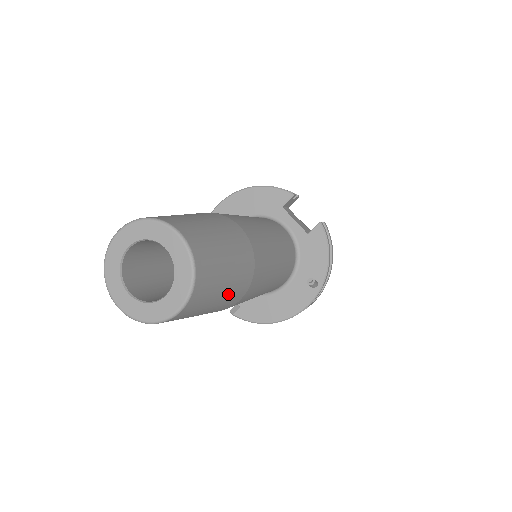
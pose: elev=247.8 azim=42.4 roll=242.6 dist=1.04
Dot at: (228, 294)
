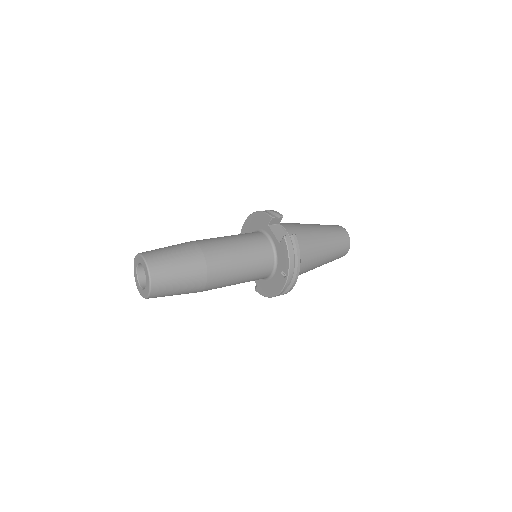
Dot at: (186, 286)
